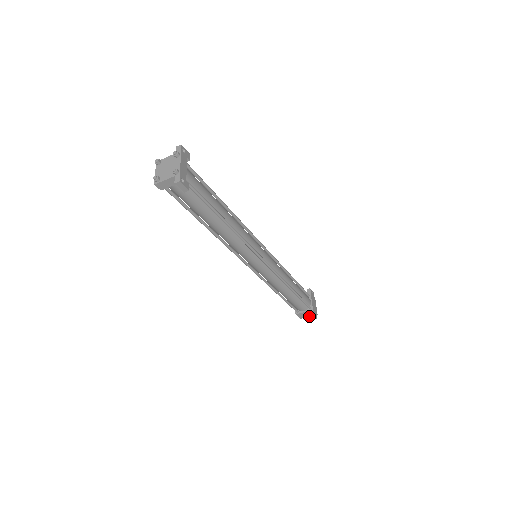
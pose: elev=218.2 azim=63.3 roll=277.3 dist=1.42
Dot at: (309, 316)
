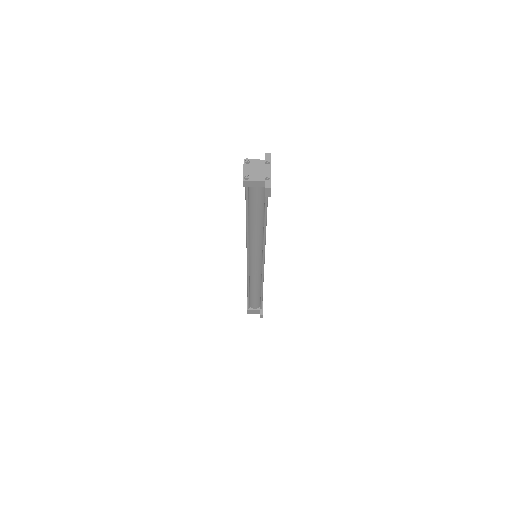
Dot at: occluded
